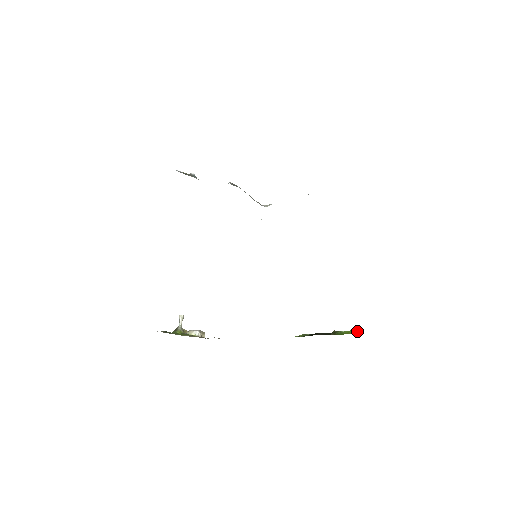
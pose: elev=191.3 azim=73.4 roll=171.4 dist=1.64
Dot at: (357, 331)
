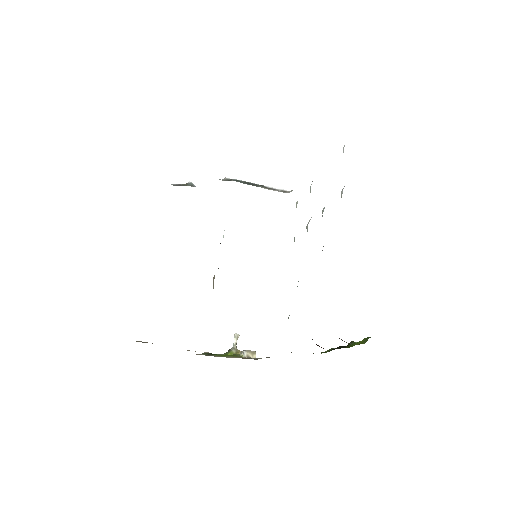
Dot at: (365, 340)
